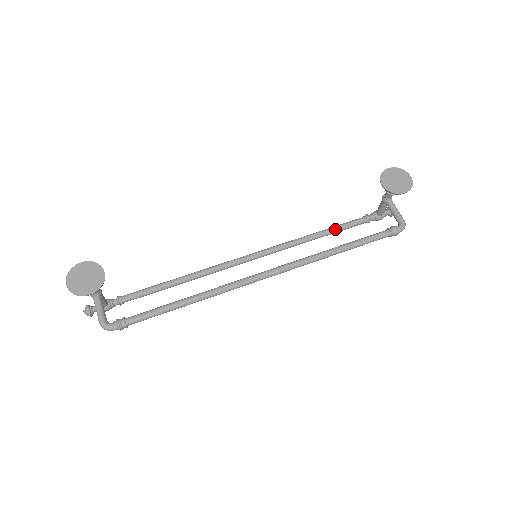
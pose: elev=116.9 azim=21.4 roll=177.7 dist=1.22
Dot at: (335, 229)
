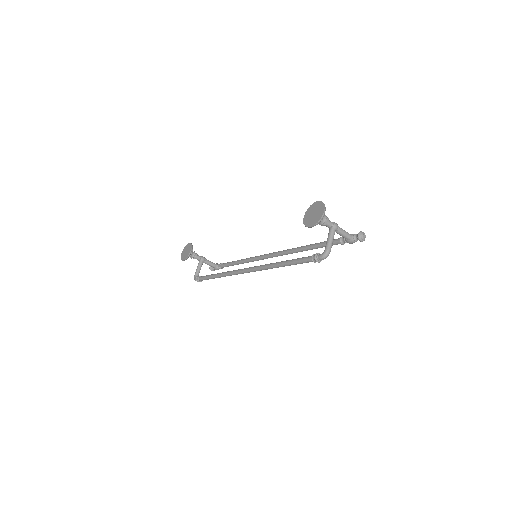
Dot at: (316, 245)
